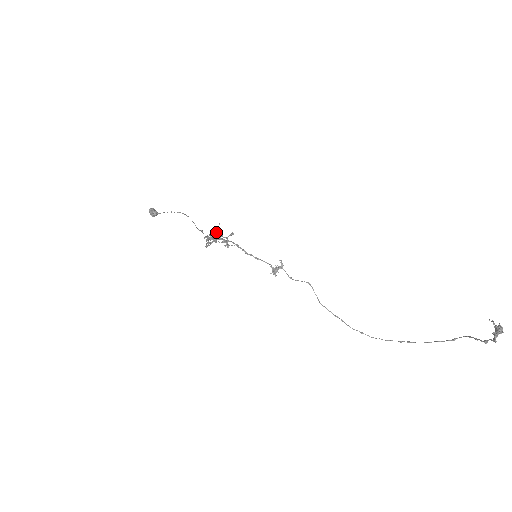
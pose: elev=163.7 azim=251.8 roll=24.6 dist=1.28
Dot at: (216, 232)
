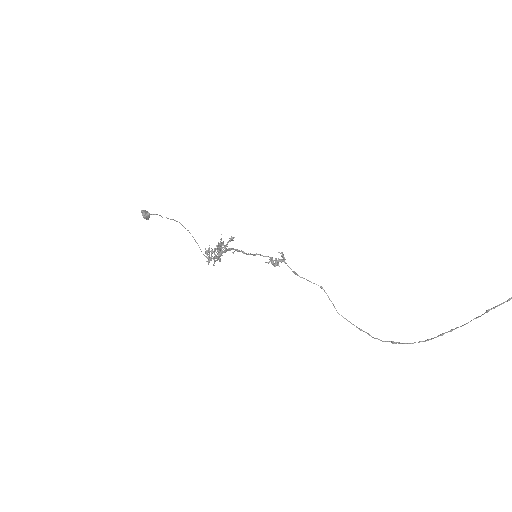
Dot at: (218, 246)
